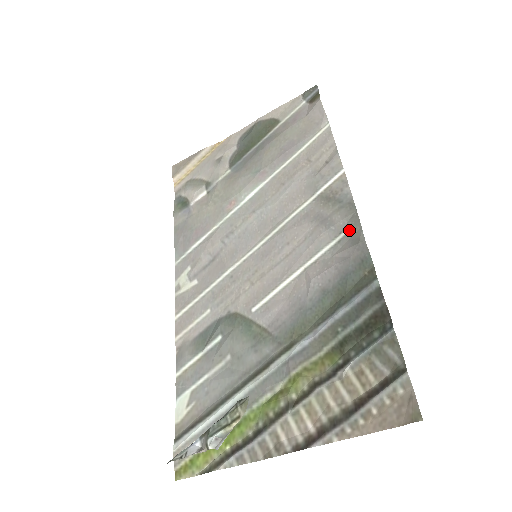
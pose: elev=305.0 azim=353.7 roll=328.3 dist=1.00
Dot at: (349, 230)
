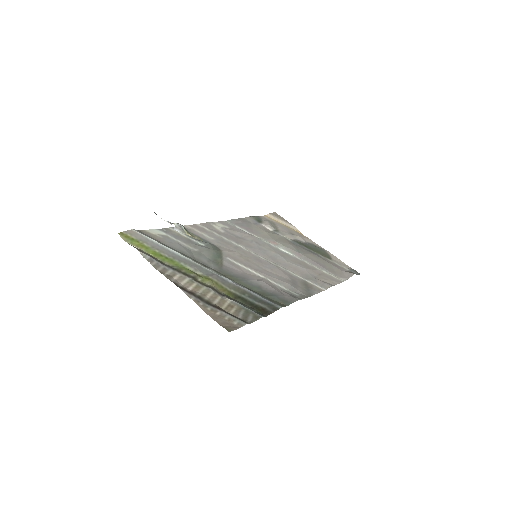
Dot at: (297, 295)
